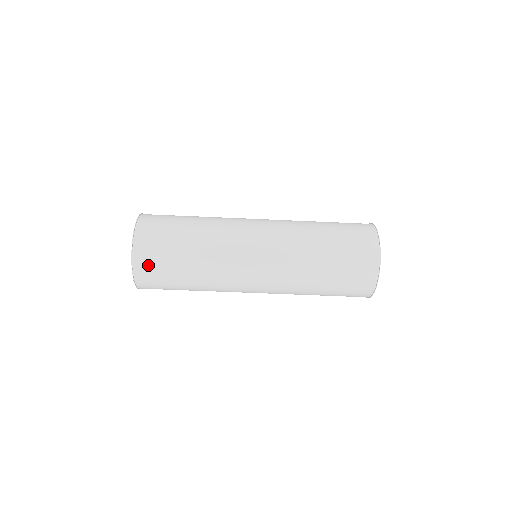
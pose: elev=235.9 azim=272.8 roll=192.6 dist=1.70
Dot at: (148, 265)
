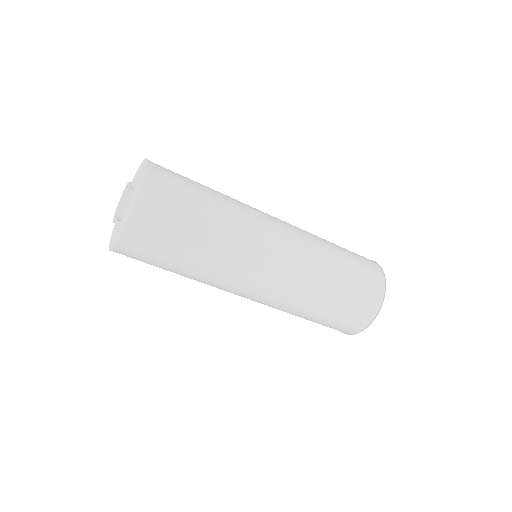
Dot at: (139, 244)
